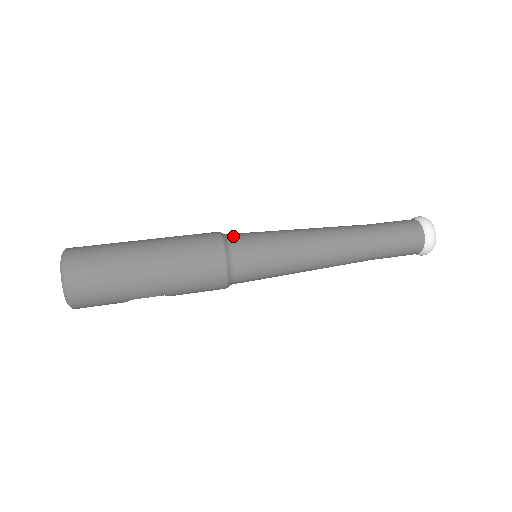
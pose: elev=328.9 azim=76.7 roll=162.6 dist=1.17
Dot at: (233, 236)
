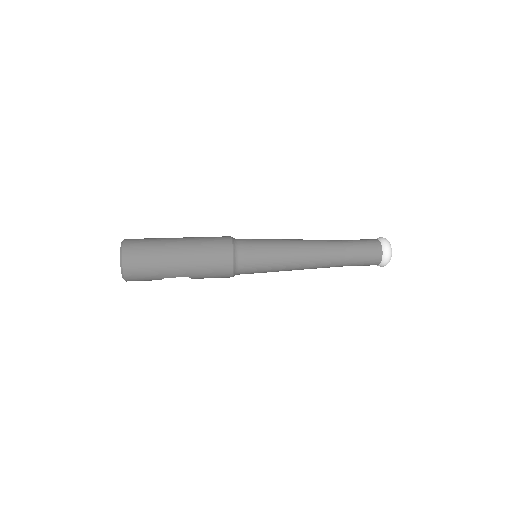
Dot at: (240, 240)
